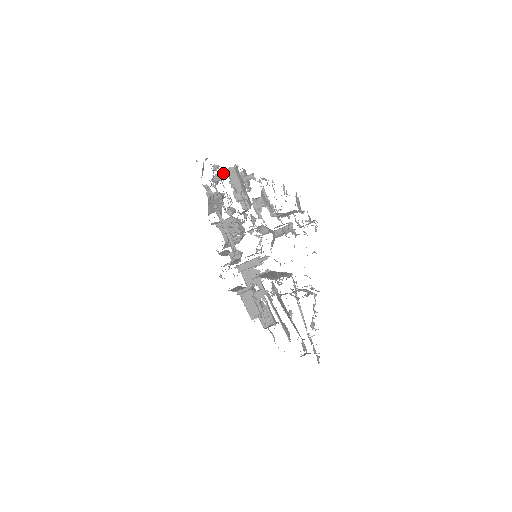
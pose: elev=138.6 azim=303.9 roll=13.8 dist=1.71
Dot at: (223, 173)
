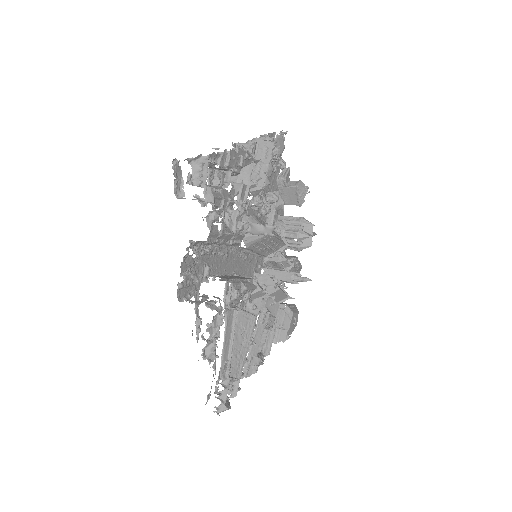
Dot at: occluded
